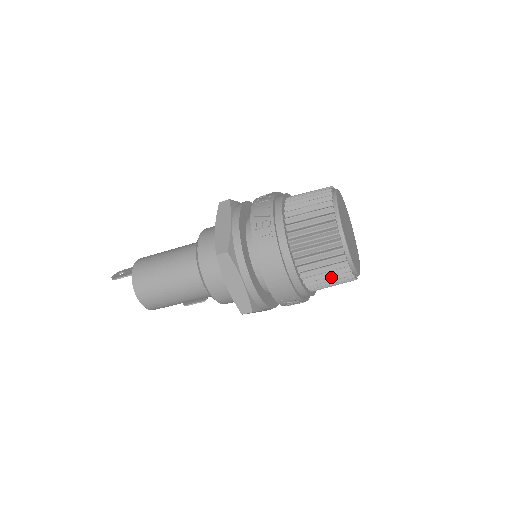
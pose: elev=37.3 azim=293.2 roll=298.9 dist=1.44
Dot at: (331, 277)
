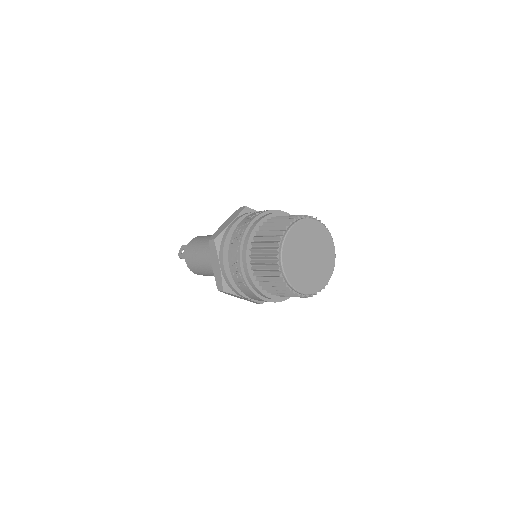
Dot at: occluded
